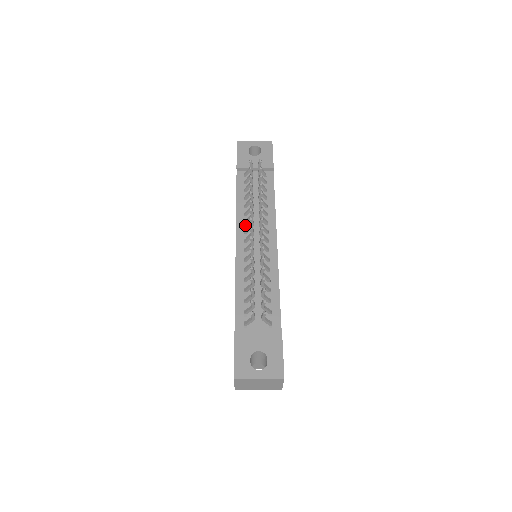
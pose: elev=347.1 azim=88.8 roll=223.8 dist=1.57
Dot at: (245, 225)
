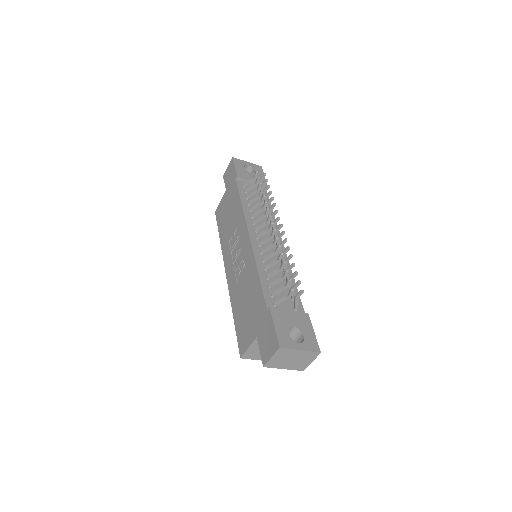
Dot at: (254, 224)
